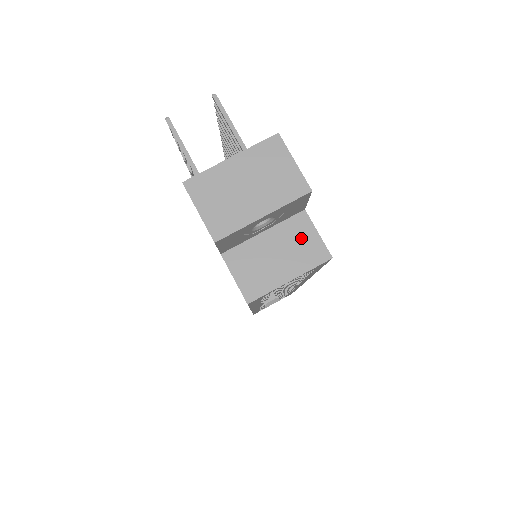
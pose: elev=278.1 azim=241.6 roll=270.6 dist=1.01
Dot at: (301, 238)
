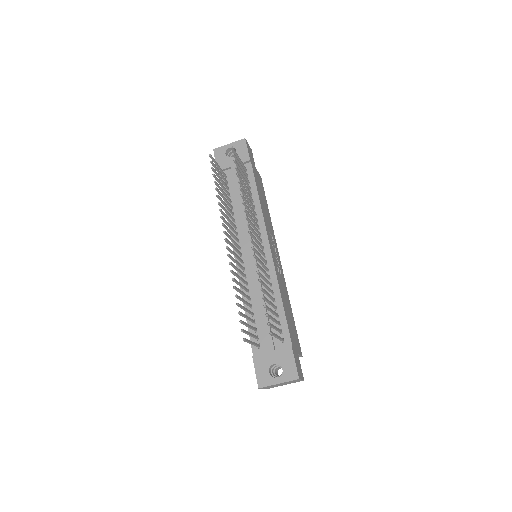
Dot at: occluded
